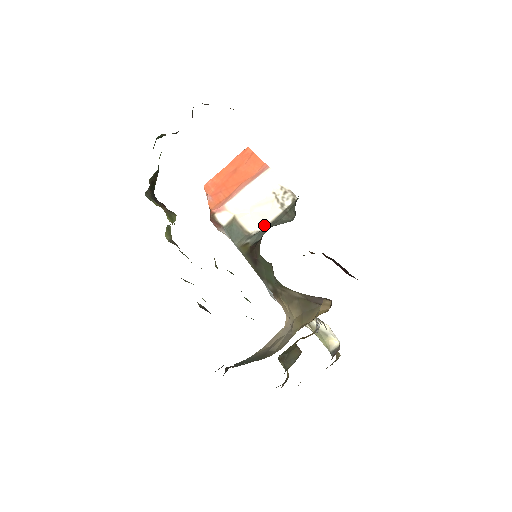
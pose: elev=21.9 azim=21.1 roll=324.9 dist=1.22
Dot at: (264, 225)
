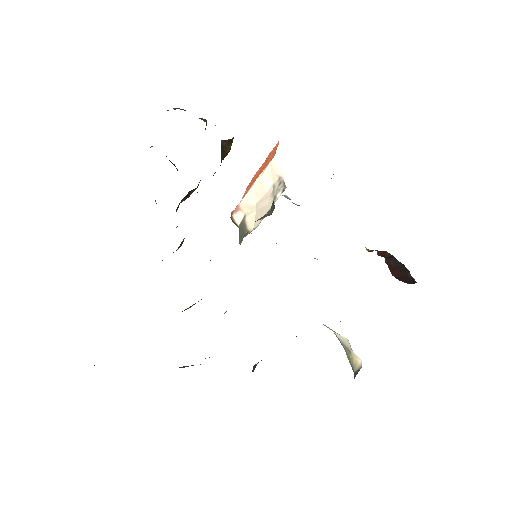
Dot at: (259, 222)
